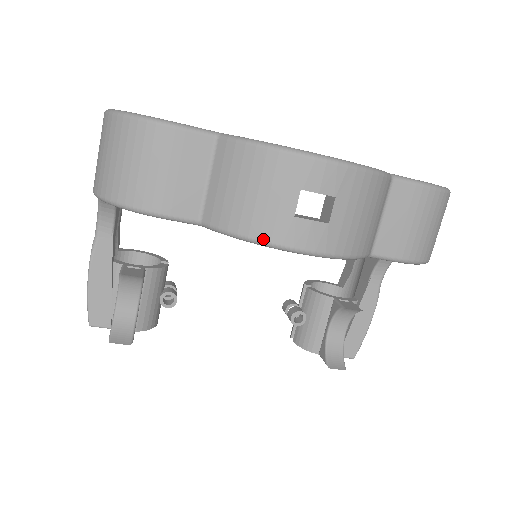
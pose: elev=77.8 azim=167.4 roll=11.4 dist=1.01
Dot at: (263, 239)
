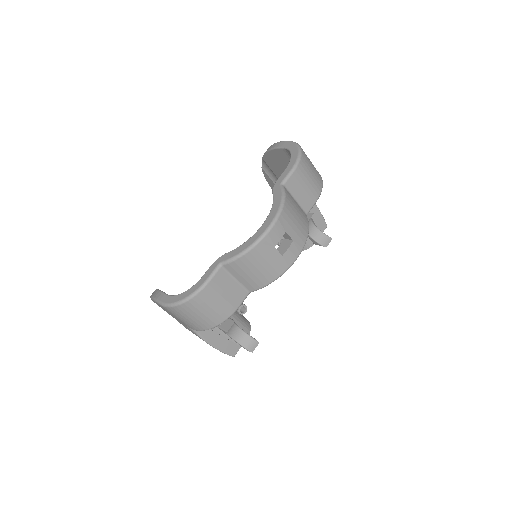
Dot at: (281, 274)
